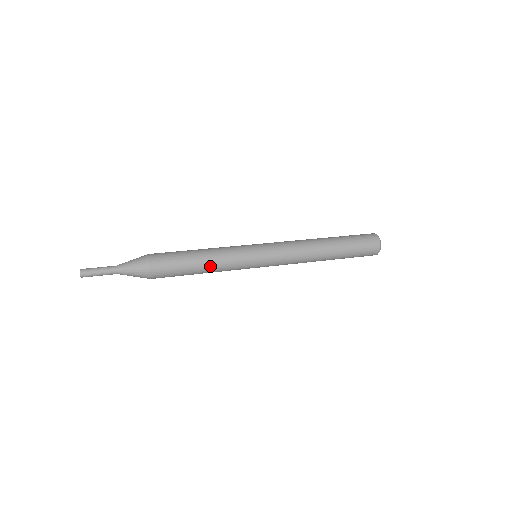
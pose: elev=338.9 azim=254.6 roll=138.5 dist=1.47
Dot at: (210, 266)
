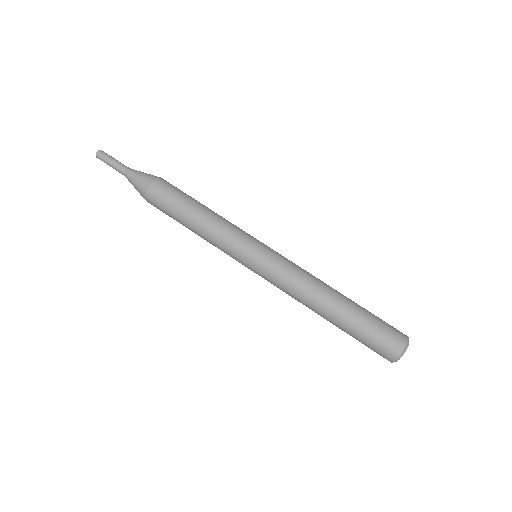
Dot at: (200, 231)
